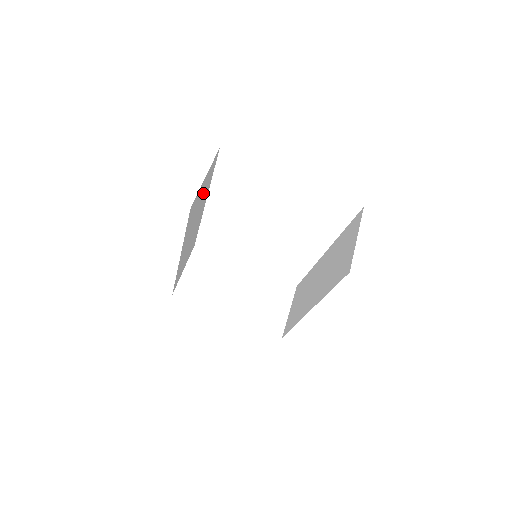
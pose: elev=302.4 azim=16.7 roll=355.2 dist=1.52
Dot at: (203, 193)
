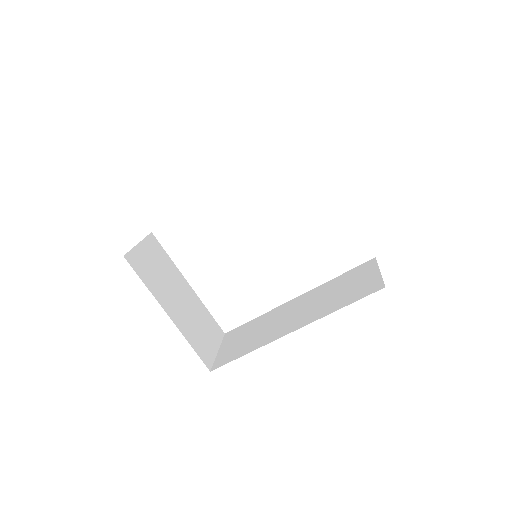
Dot at: occluded
